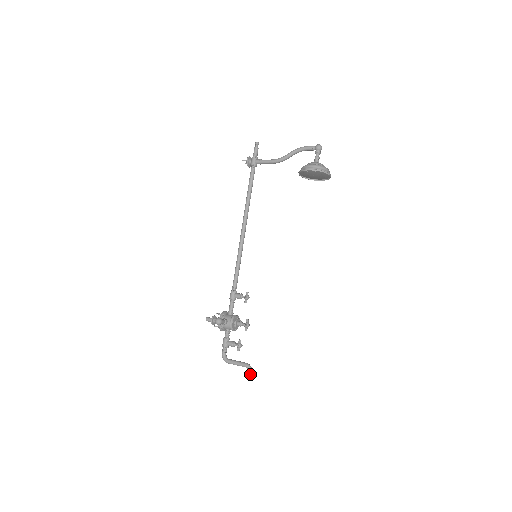
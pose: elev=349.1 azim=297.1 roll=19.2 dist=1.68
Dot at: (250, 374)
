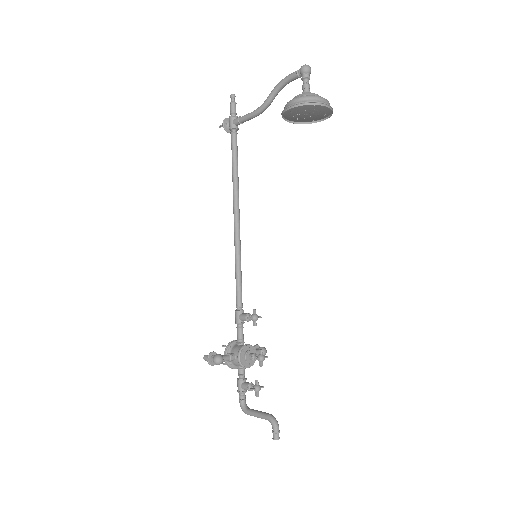
Dot at: (274, 431)
